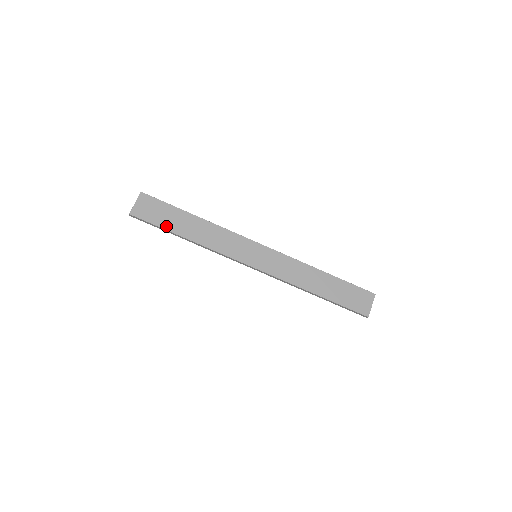
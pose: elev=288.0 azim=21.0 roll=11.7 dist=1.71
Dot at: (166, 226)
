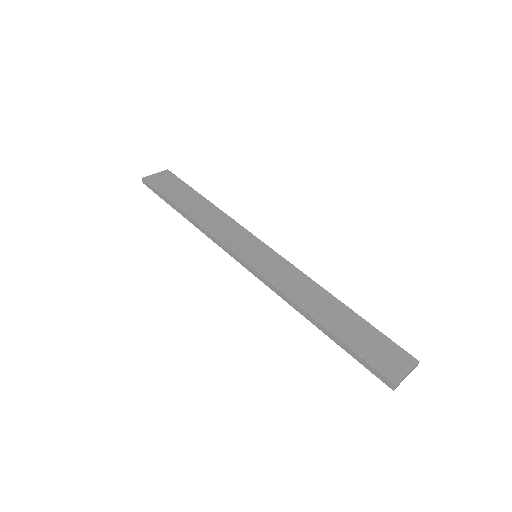
Dot at: (171, 197)
